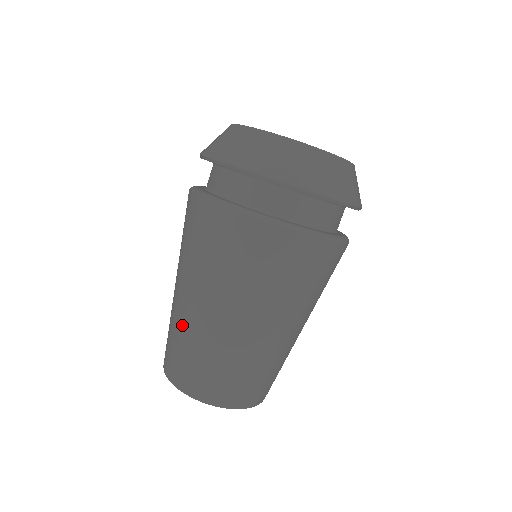
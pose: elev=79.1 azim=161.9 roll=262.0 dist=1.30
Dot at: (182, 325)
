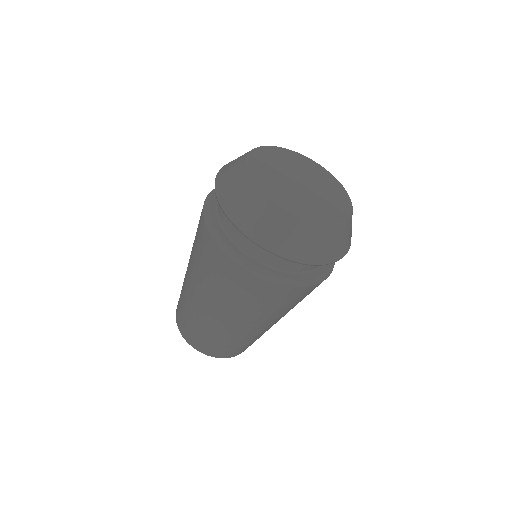
Dot at: (227, 335)
